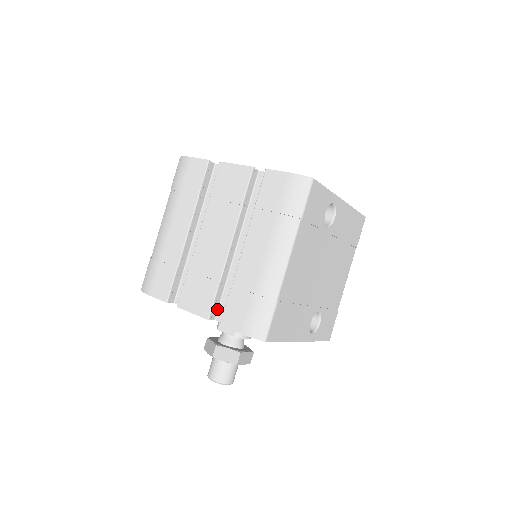
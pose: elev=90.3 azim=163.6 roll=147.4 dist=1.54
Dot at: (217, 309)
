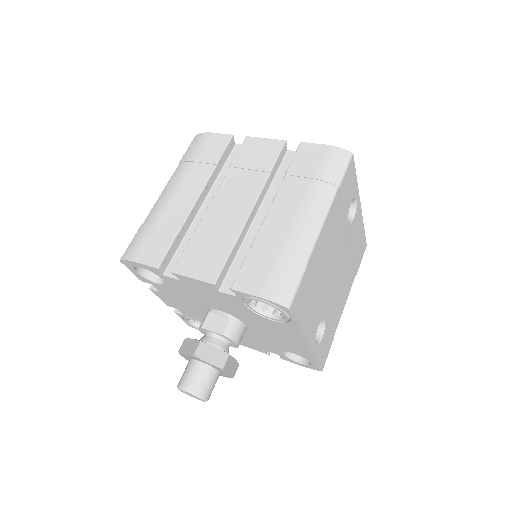
Dot at: (223, 279)
